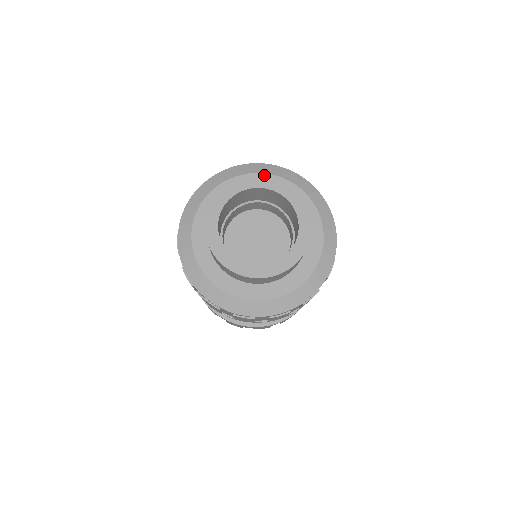
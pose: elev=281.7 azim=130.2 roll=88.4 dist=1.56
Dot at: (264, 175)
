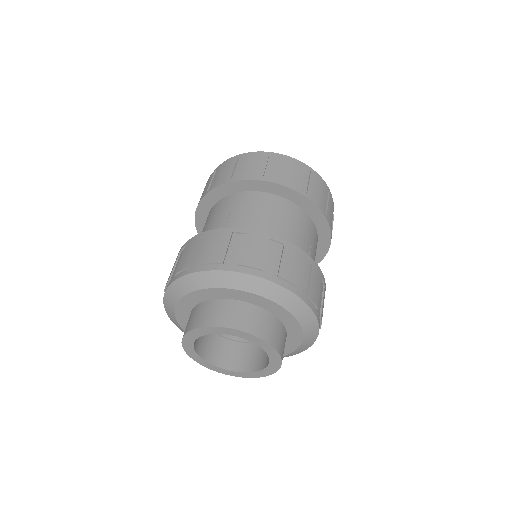
Dot at: (270, 302)
